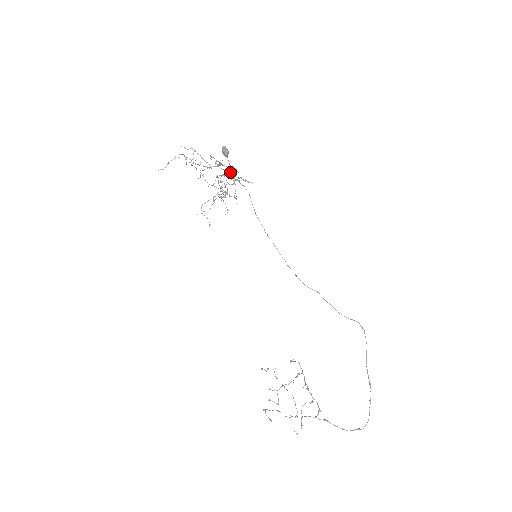
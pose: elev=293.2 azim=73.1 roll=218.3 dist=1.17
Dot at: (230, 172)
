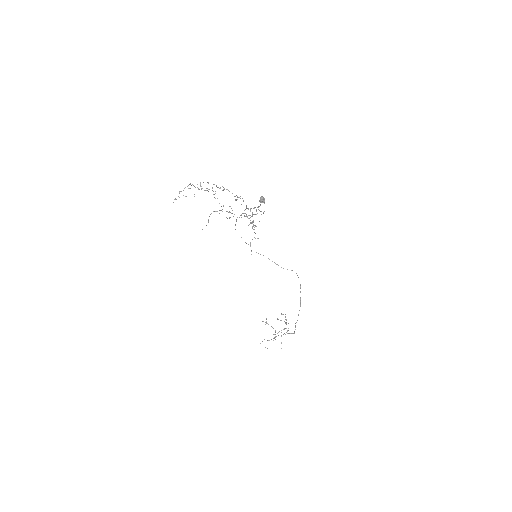
Dot at: occluded
